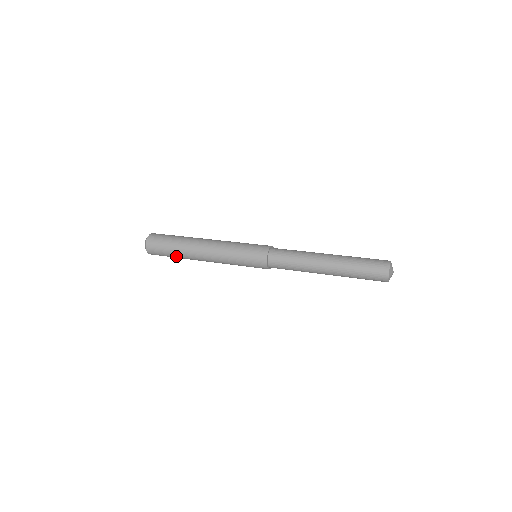
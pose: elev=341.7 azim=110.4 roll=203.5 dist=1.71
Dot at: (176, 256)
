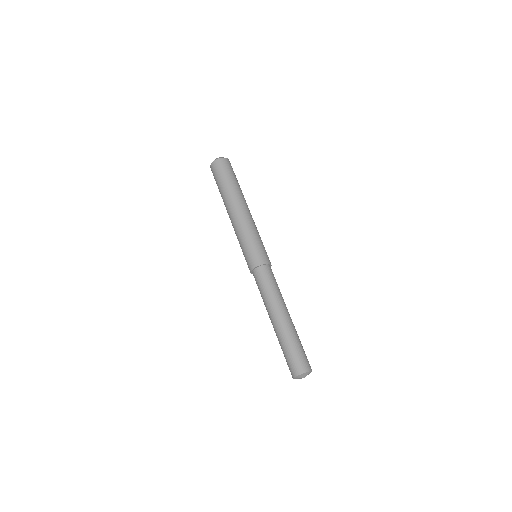
Dot at: occluded
